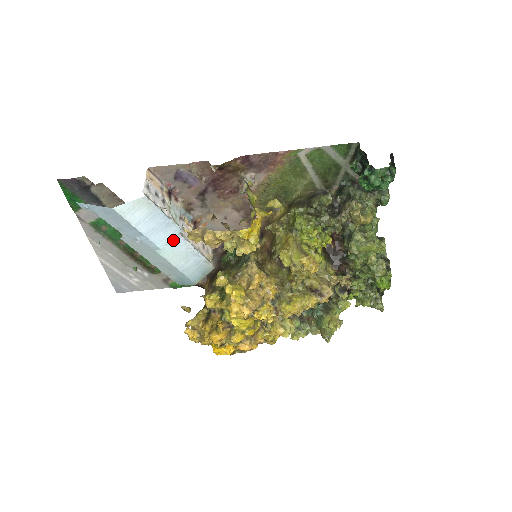
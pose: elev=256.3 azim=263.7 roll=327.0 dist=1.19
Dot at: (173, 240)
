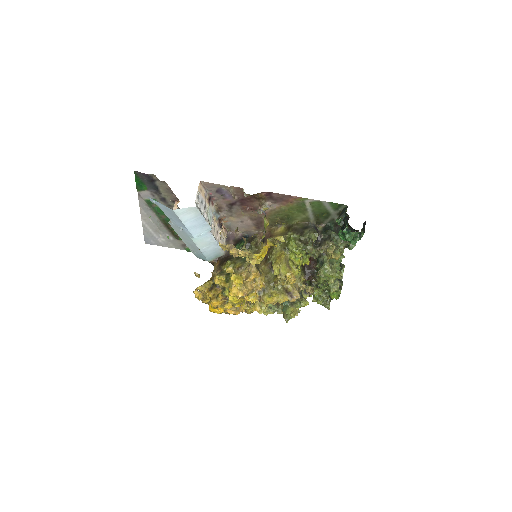
Dot at: occluded
